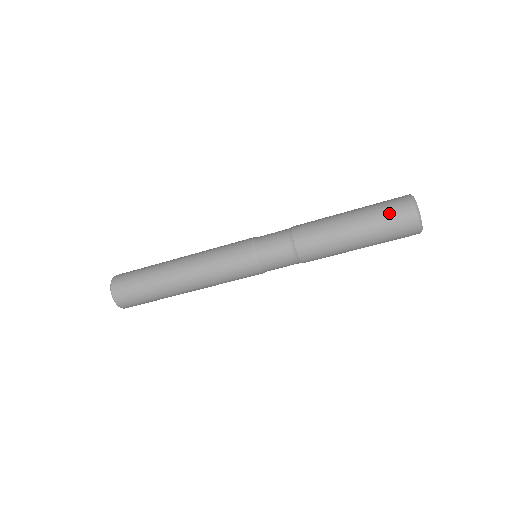
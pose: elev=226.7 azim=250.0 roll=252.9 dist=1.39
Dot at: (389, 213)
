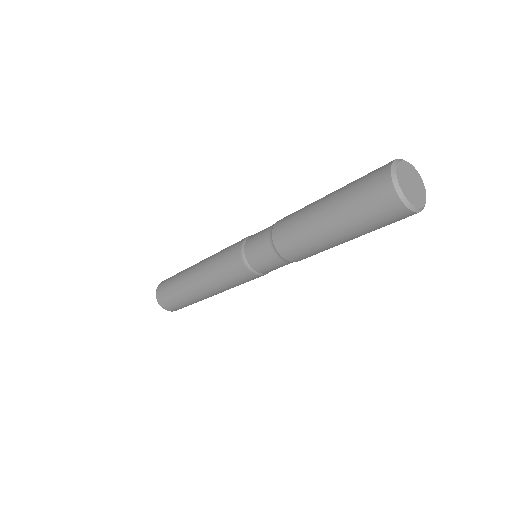
Dot at: (362, 197)
